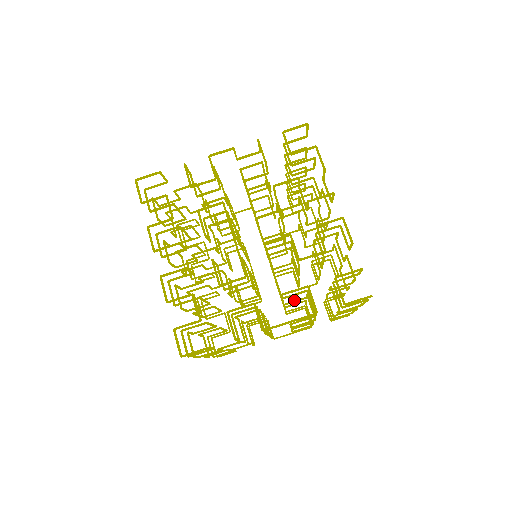
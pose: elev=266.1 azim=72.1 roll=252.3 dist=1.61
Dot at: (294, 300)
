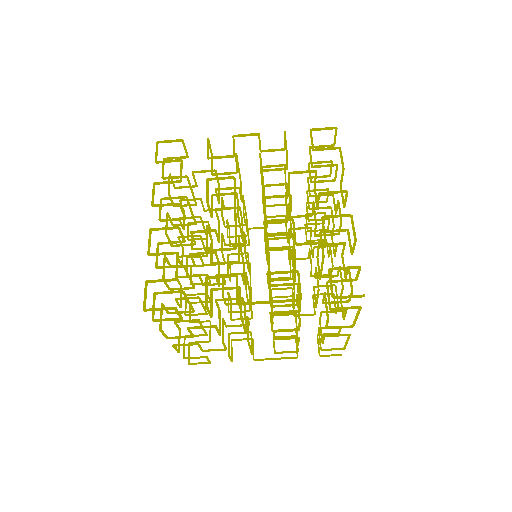
Dot at: occluded
